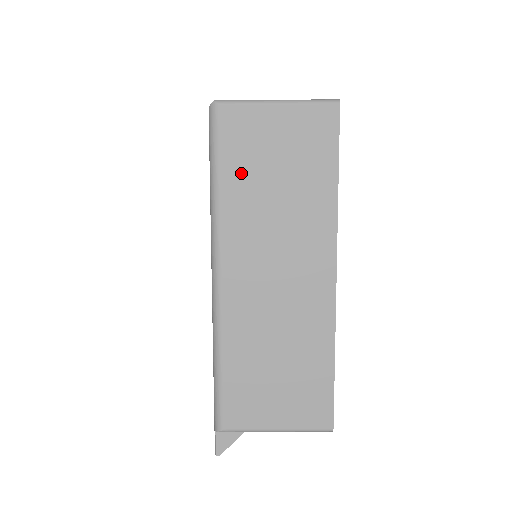
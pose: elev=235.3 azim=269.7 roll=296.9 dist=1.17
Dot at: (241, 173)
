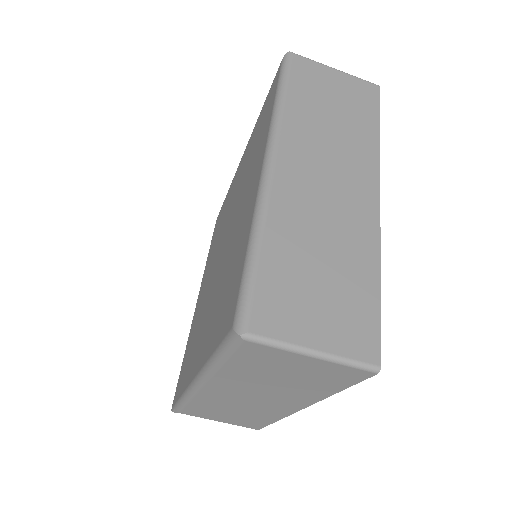
Dot at: (247, 368)
